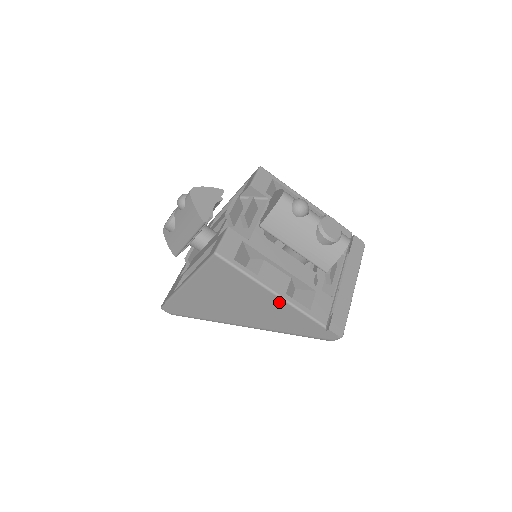
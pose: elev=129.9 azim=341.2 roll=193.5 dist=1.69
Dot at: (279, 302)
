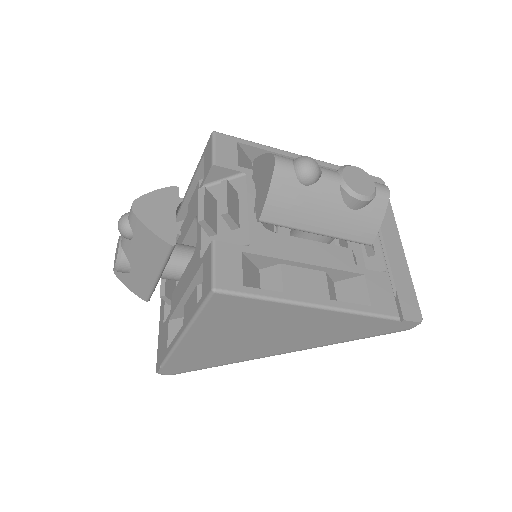
Dot at: (327, 314)
